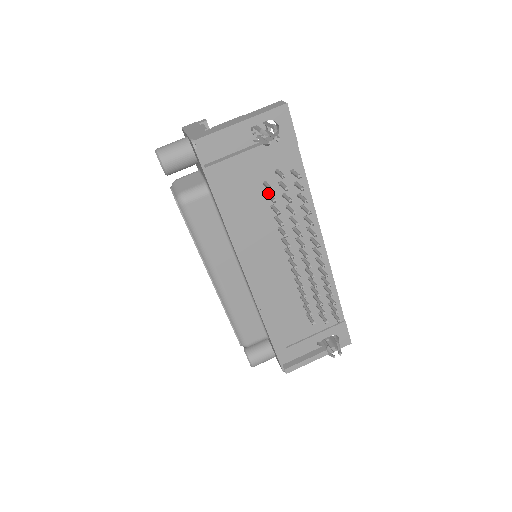
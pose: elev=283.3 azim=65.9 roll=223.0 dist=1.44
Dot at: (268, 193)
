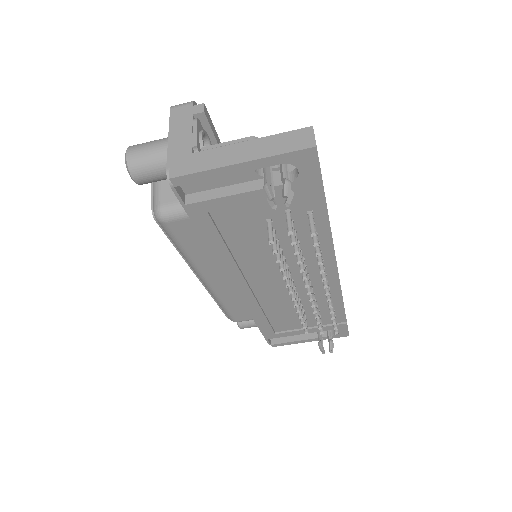
Dot at: occluded
